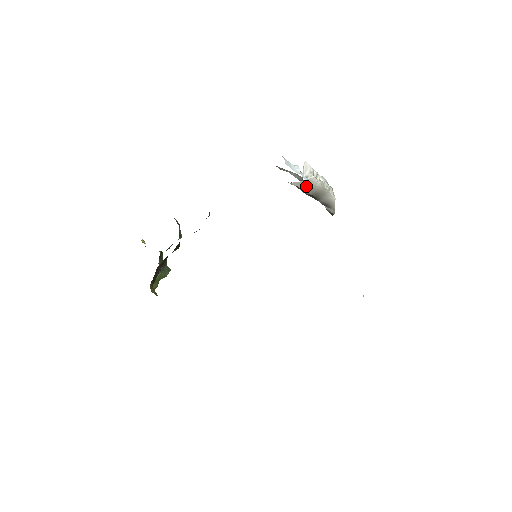
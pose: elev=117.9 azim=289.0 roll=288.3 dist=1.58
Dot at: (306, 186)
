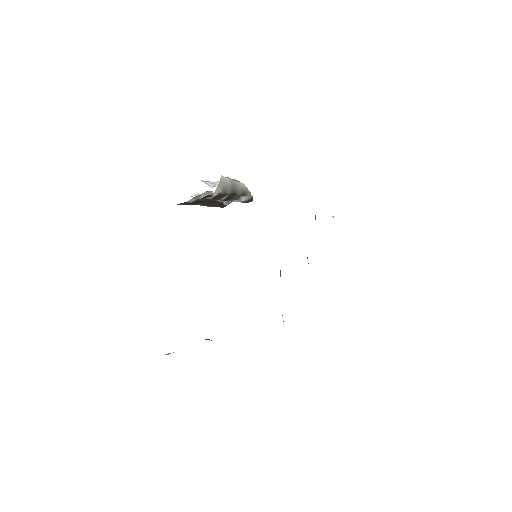
Dot at: (223, 188)
